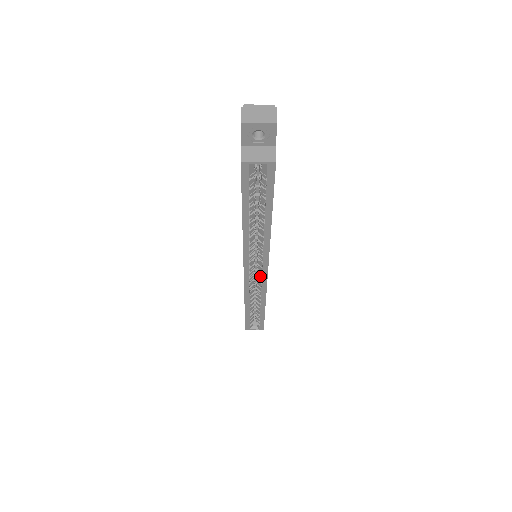
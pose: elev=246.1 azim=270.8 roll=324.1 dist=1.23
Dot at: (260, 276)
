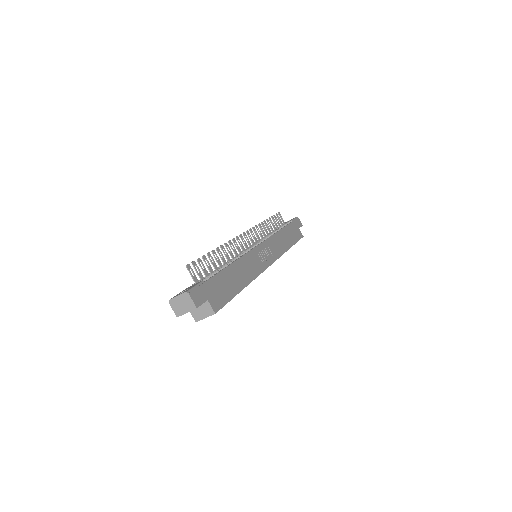
Dot at: occluded
